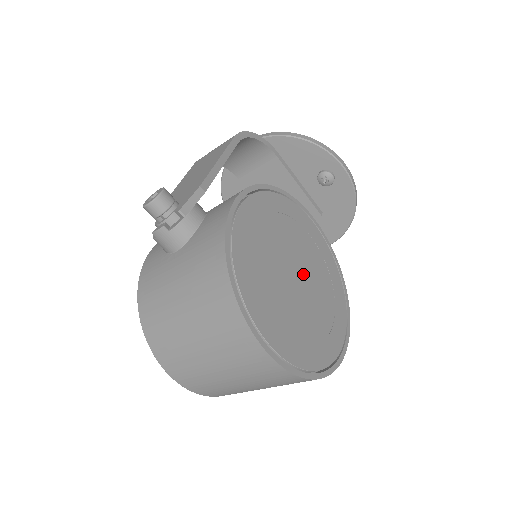
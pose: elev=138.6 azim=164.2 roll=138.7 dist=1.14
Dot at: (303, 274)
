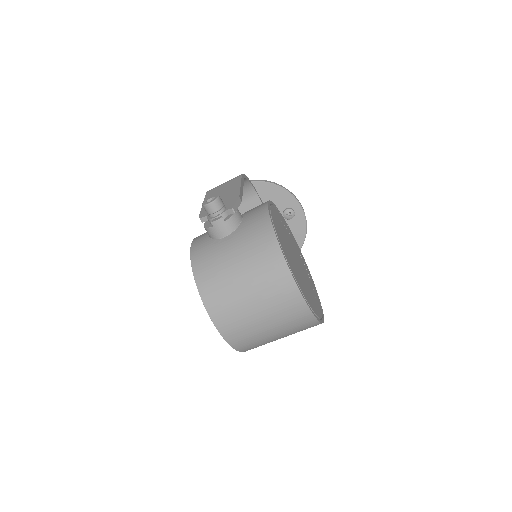
Dot at: (298, 261)
